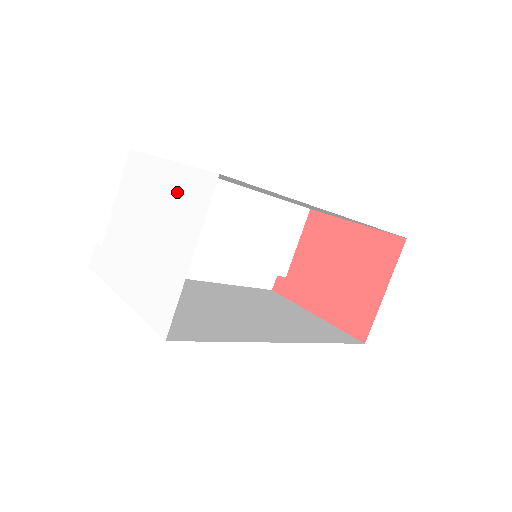
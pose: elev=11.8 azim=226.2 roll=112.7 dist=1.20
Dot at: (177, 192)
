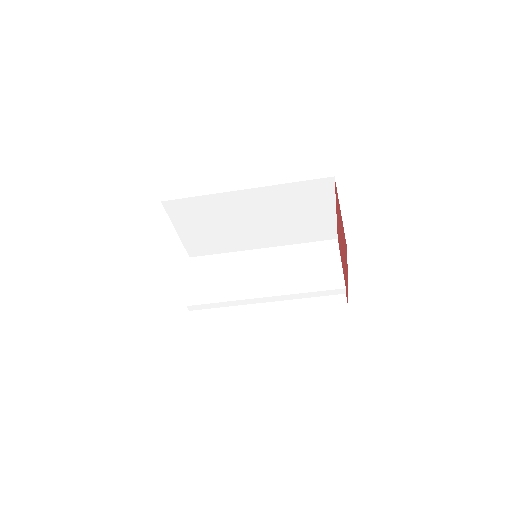
Dot at: occluded
